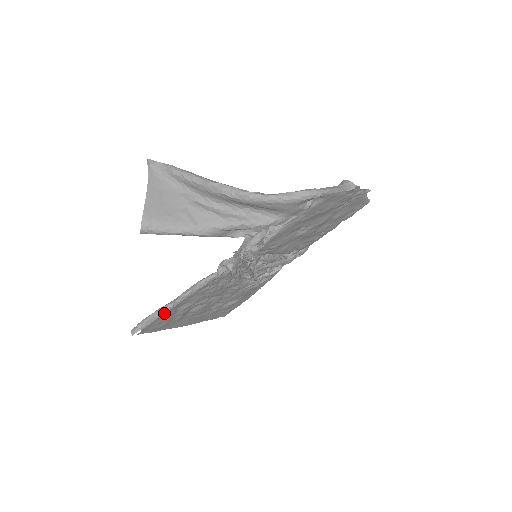
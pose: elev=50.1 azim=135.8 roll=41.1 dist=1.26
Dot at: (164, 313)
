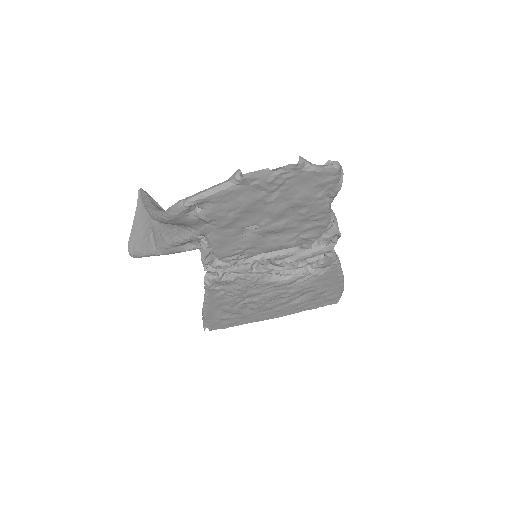
Dot at: (206, 315)
